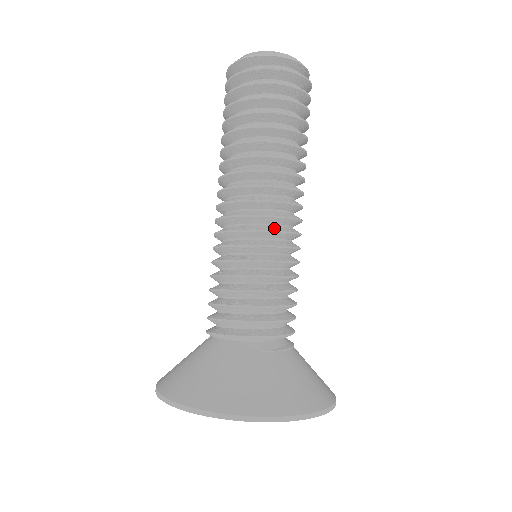
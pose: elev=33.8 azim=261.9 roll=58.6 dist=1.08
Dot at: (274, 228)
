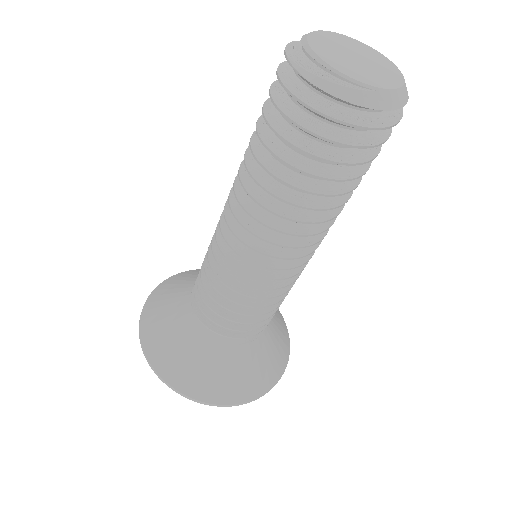
Dot at: (282, 273)
